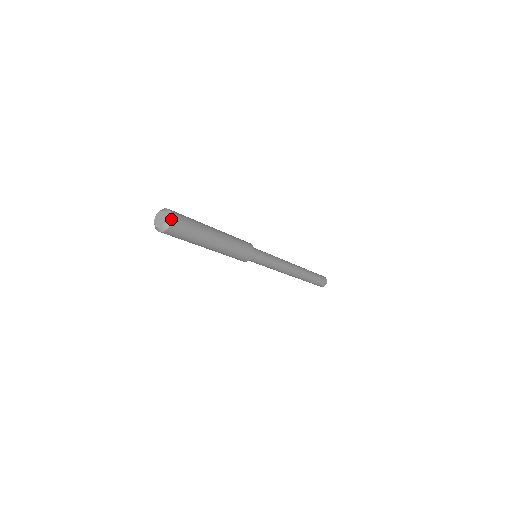
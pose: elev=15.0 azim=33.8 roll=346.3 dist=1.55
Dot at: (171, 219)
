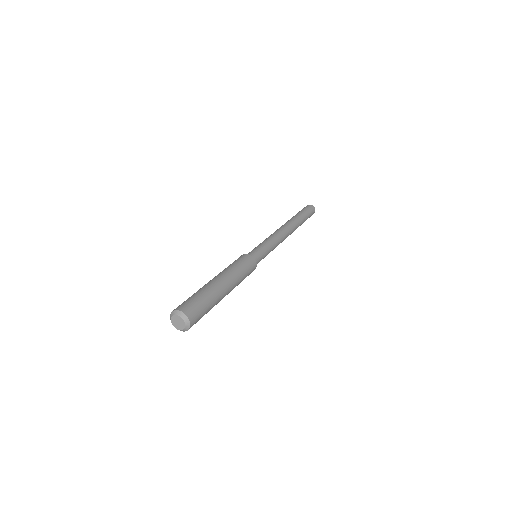
Dot at: occluded
